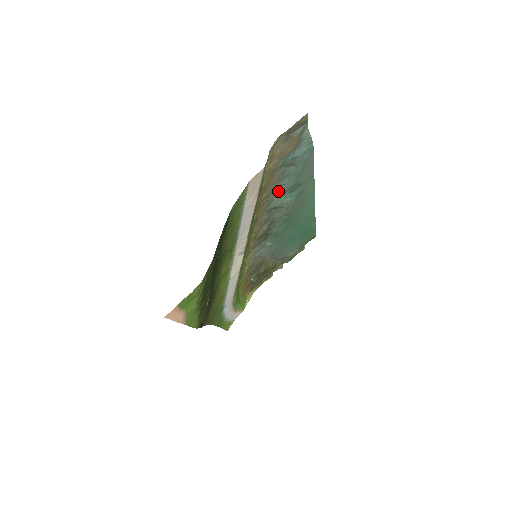
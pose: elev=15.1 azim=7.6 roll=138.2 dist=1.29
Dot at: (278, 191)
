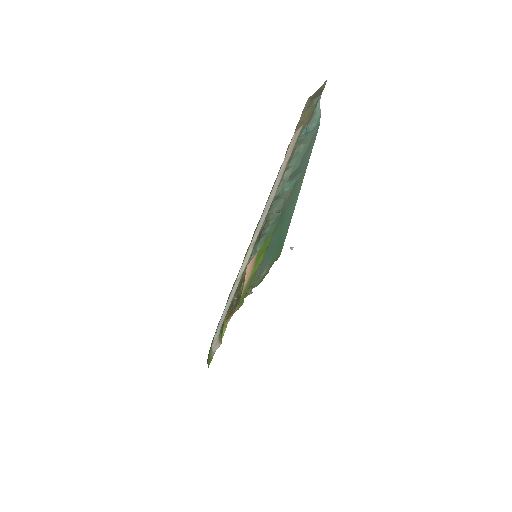
Dot at: (284, 176)
